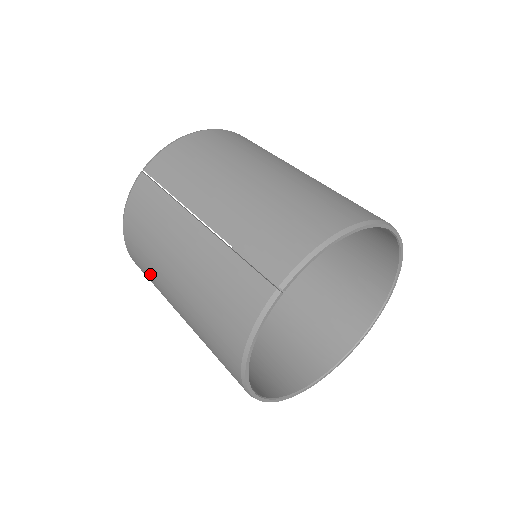
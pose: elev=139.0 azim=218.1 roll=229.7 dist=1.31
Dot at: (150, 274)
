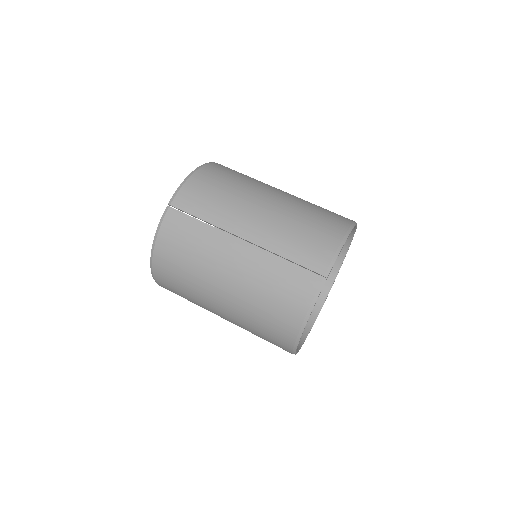
Dot at: (188, 285)
